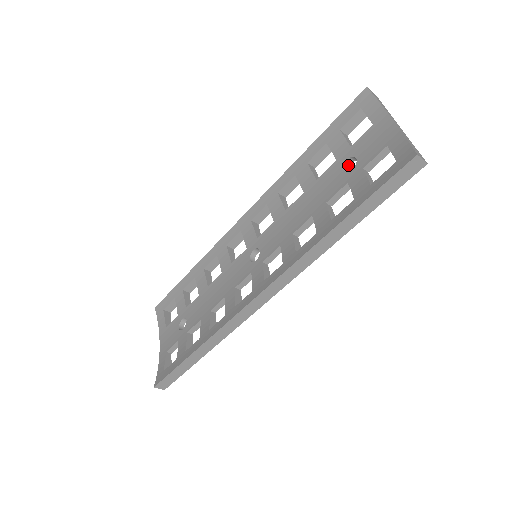
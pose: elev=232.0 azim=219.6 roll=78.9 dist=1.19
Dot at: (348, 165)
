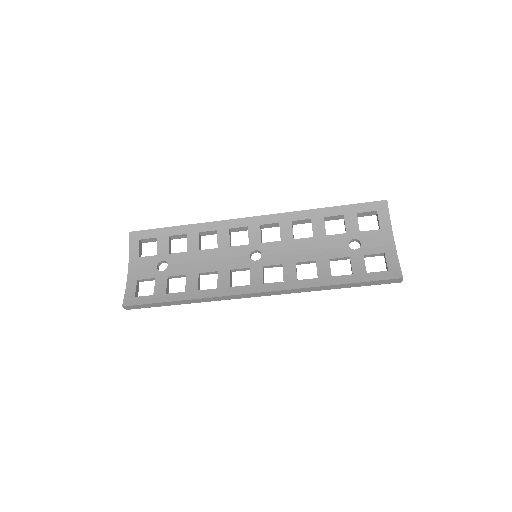
Dot at: (352, 241)
